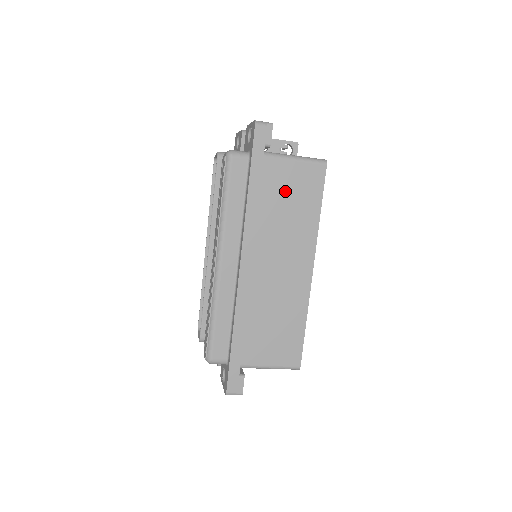
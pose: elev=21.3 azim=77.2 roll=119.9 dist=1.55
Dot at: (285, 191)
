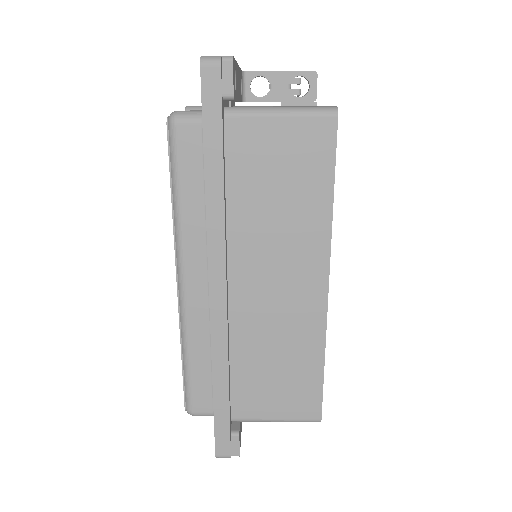
Dot at: (269, 169)
